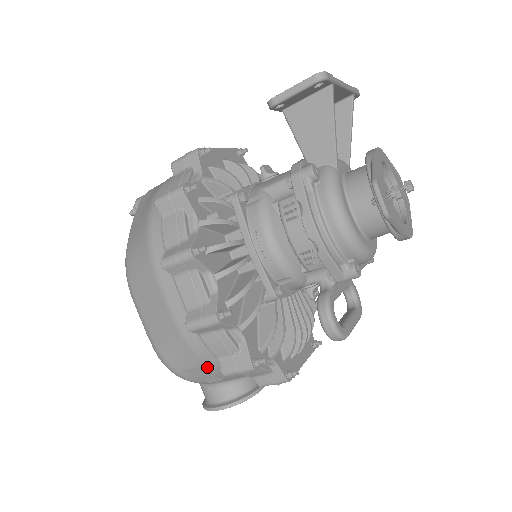
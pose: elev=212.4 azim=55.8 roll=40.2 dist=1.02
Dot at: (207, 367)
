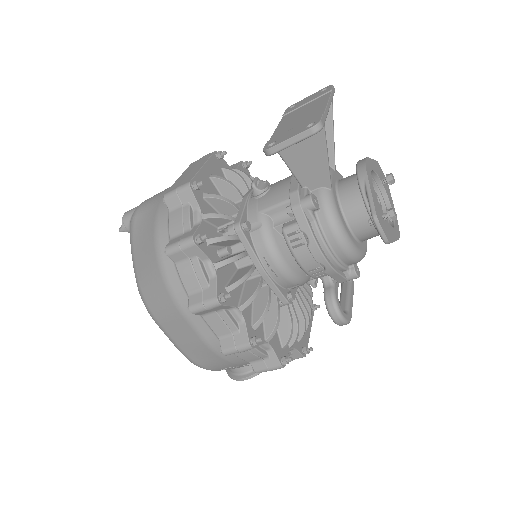
Dot at: (238, 365)
